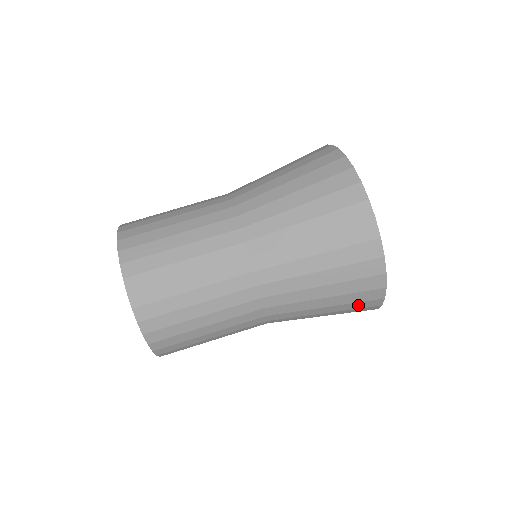
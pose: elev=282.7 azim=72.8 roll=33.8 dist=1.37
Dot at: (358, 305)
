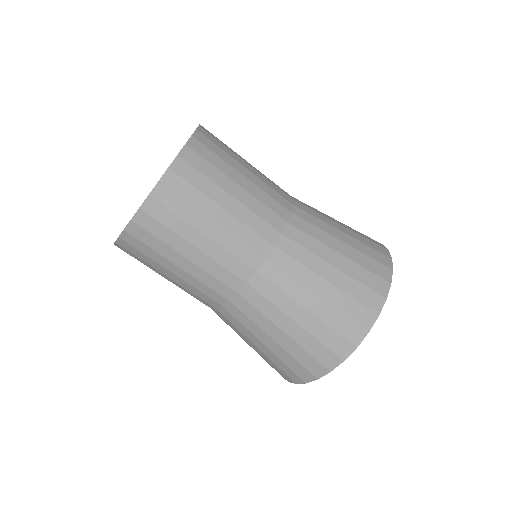
Dot at: (276, 367)
